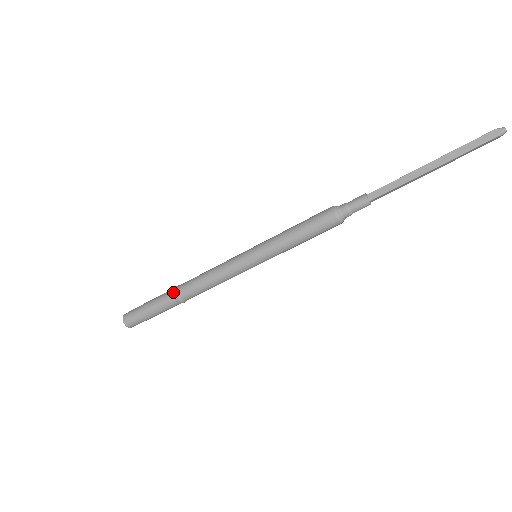
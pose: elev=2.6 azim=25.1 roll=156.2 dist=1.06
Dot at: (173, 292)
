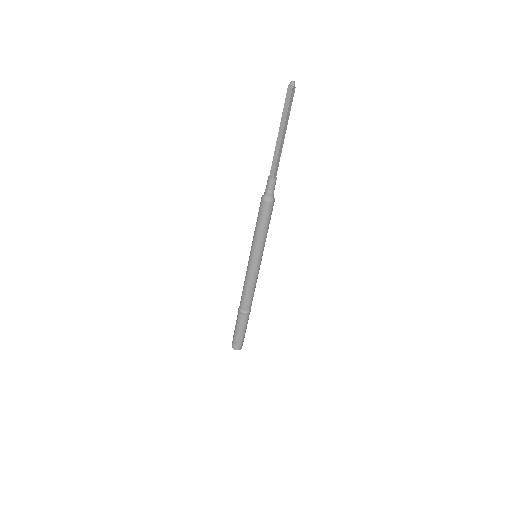
Dot at: (239, 312)
